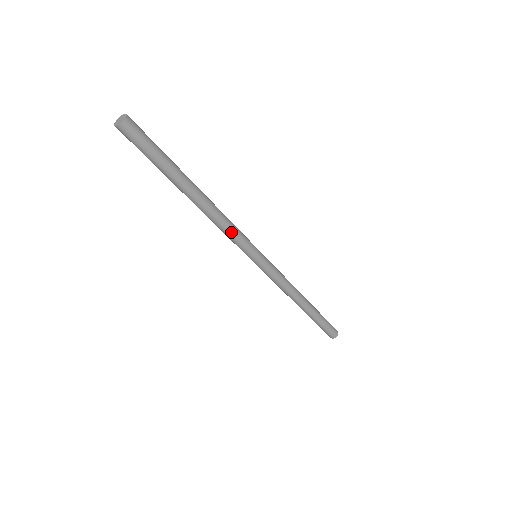
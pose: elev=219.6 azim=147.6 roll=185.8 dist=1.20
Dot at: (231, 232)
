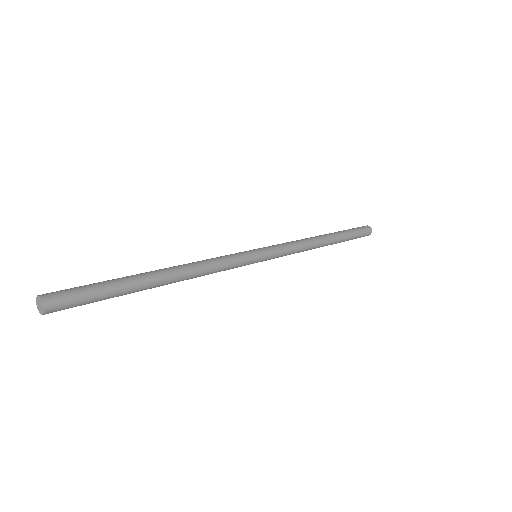
Dot at: (216, 272)
